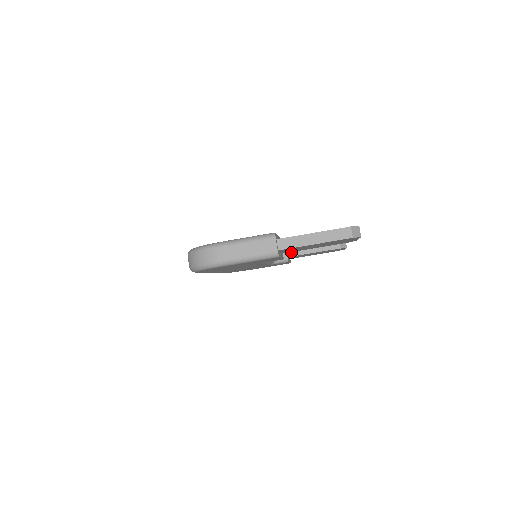
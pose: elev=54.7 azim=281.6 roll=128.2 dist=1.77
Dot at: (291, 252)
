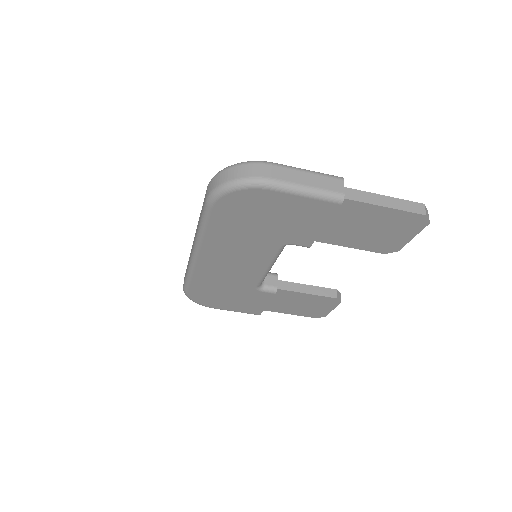
Dot at: (281, 284)
